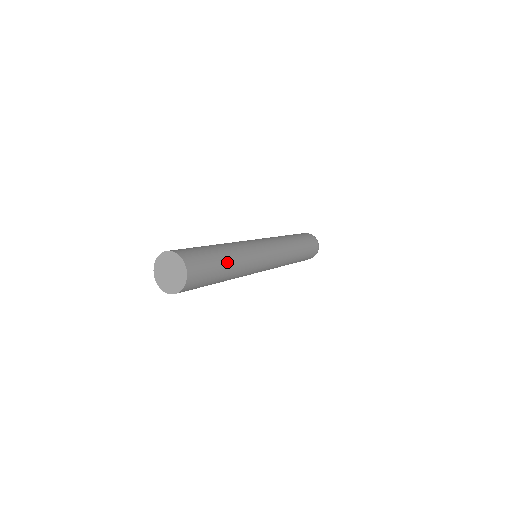
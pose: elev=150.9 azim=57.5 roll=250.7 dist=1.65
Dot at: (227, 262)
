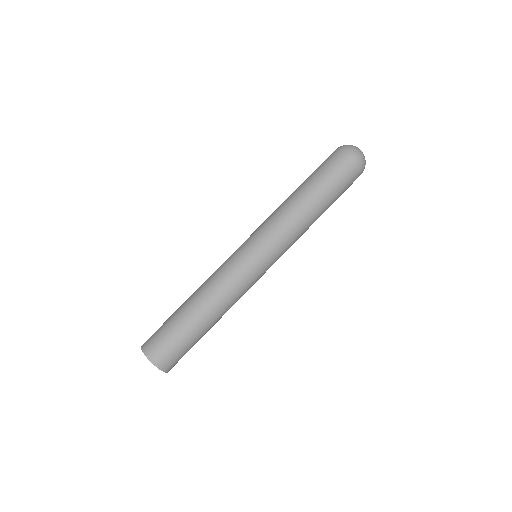
Dot at: (207, 327)
